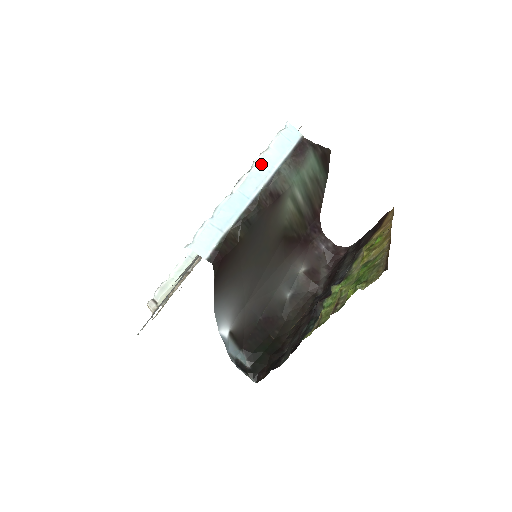
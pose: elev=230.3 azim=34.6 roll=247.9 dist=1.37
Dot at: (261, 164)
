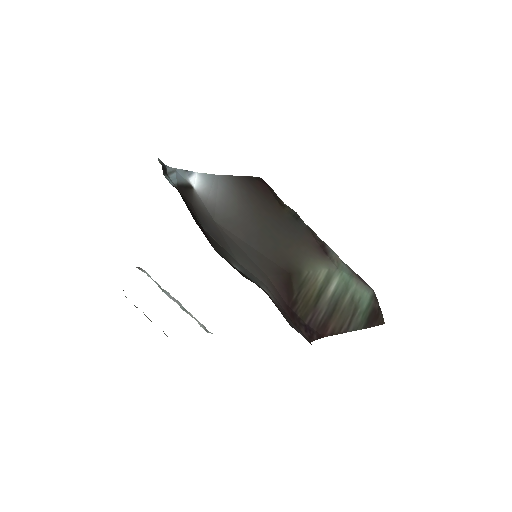
Dot at: occluded
